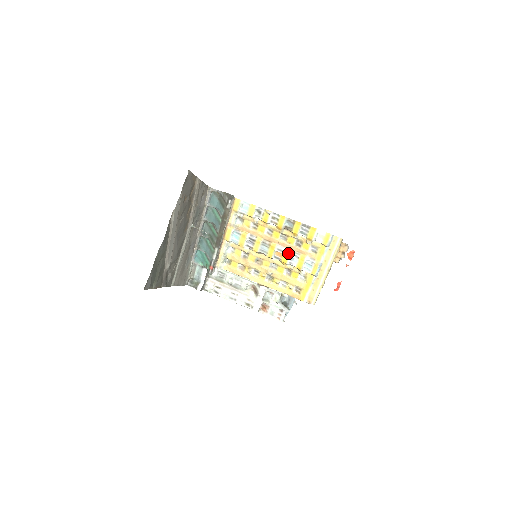
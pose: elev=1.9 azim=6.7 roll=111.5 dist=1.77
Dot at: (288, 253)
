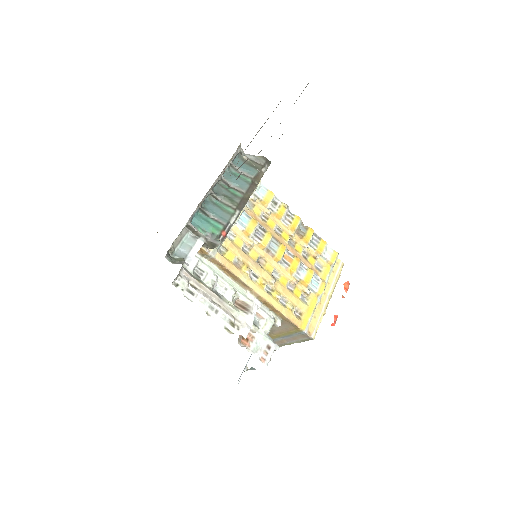
Dot at: (298, 259)
